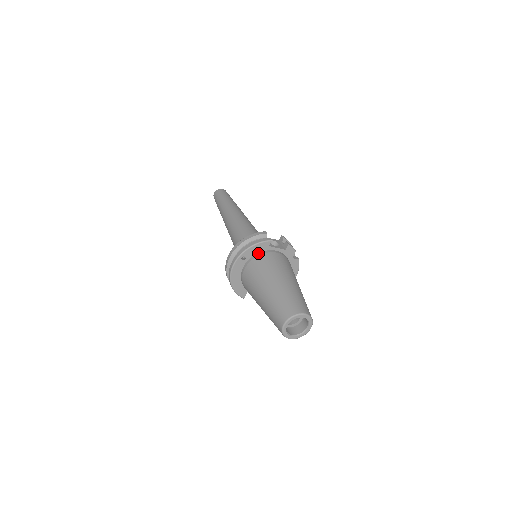
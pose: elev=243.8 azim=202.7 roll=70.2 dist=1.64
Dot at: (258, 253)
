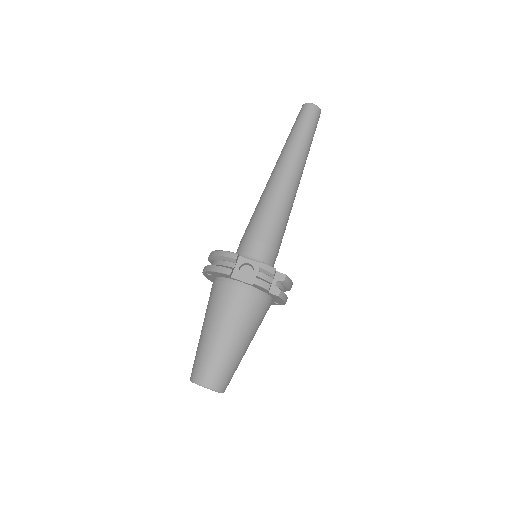
Dot at: (222, 277)
